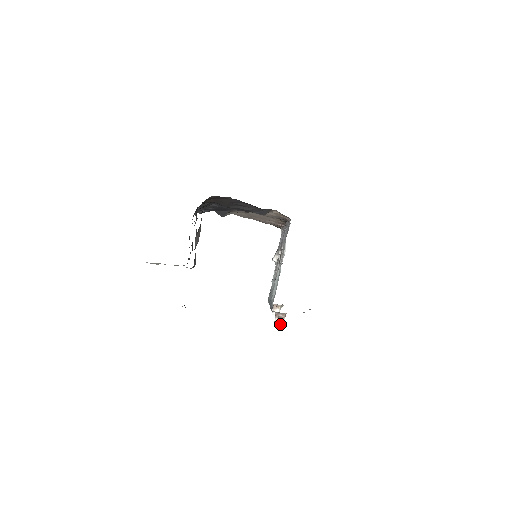
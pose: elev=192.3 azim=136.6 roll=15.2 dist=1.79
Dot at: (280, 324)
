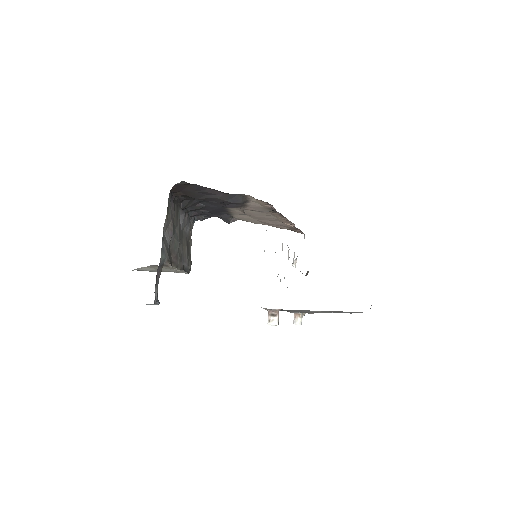
Dot at: (273, 322)
